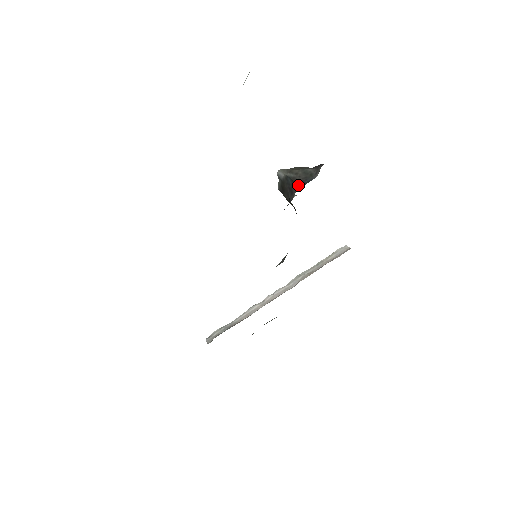
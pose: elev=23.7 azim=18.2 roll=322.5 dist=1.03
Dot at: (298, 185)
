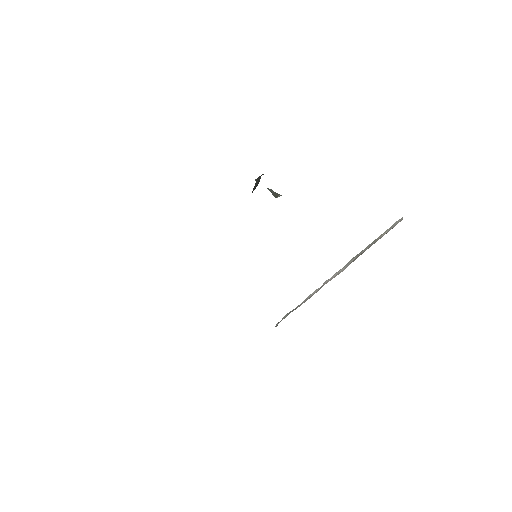
Dot at: occluded
